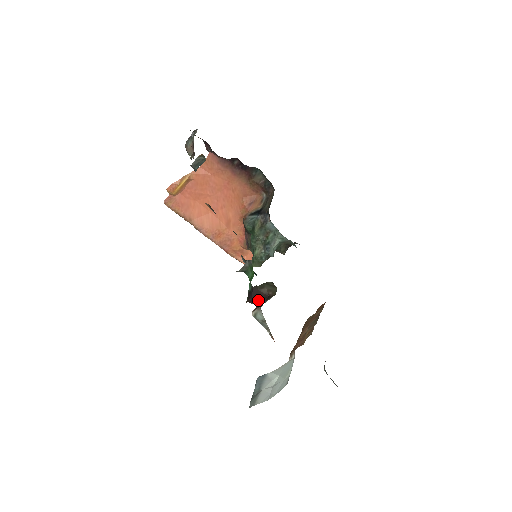
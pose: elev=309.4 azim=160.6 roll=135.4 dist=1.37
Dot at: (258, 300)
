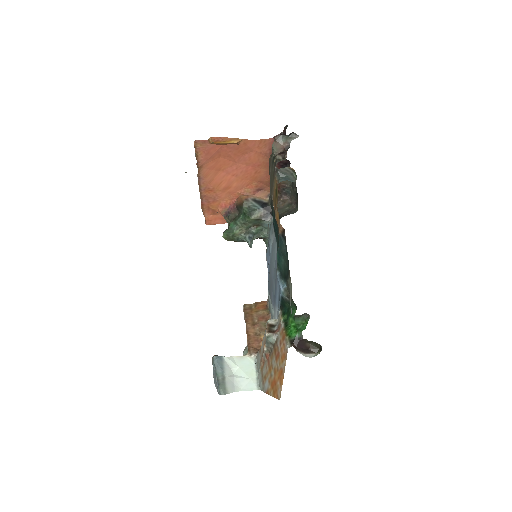
Dot at: (301, 349)
